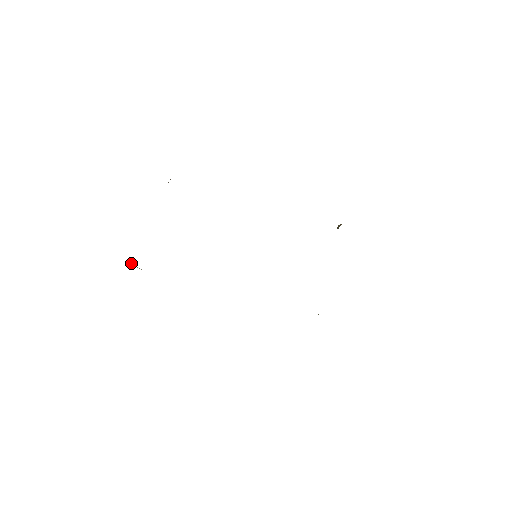
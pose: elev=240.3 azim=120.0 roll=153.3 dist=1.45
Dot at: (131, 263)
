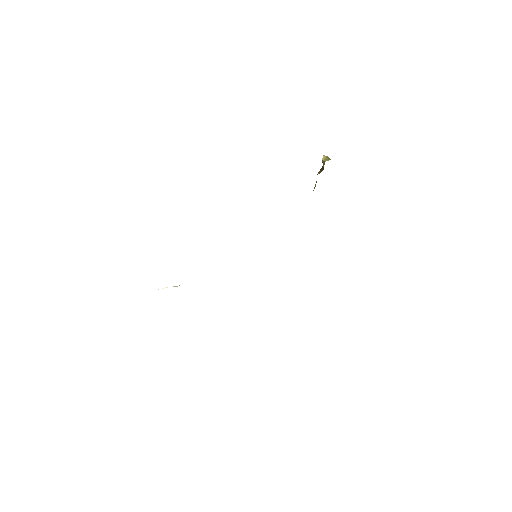
Dot at: occluded
